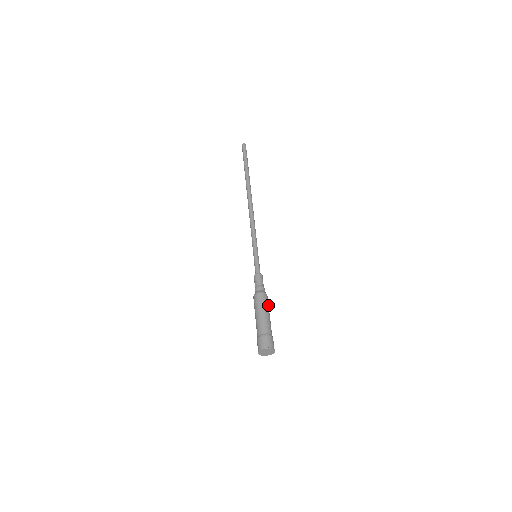
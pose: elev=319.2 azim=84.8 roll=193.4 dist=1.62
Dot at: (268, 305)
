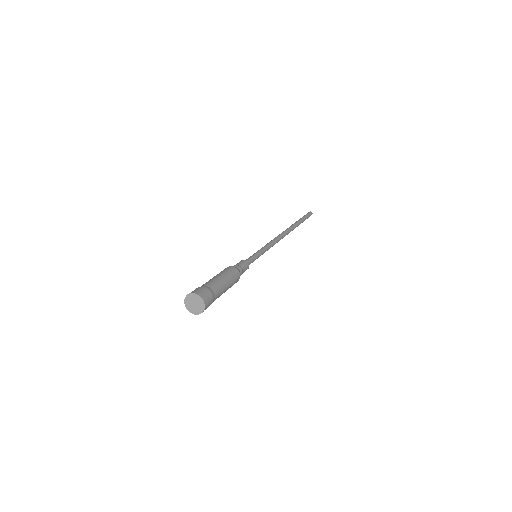
Dot at: (233, 280)
